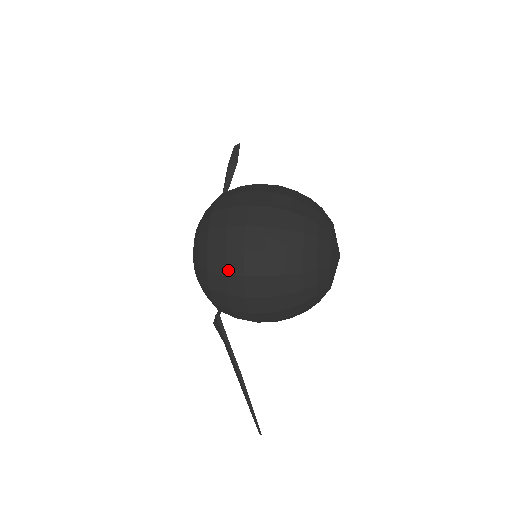
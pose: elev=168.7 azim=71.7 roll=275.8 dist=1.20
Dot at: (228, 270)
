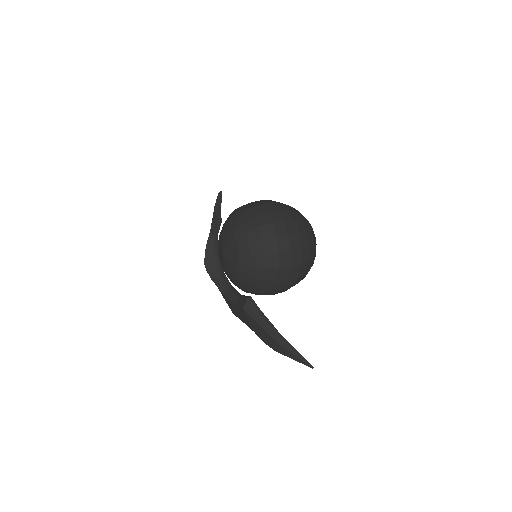
Dot at: (278, 234)
